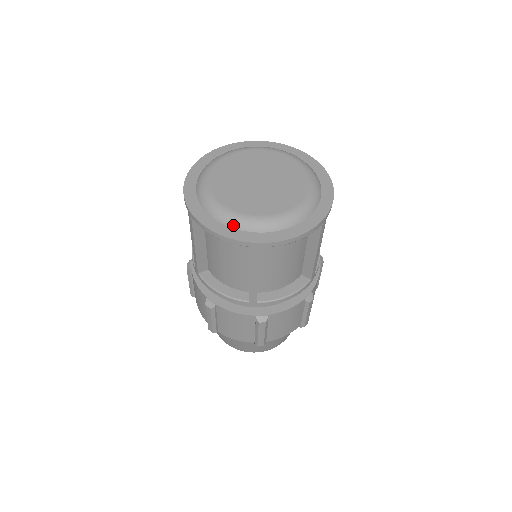
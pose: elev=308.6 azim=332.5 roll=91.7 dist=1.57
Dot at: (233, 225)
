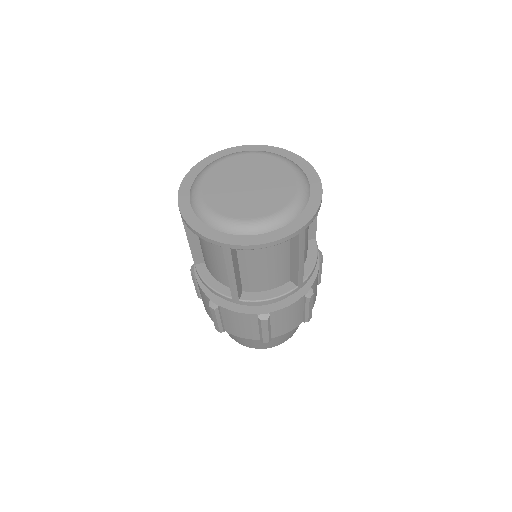
Dot at: (273, 228)
